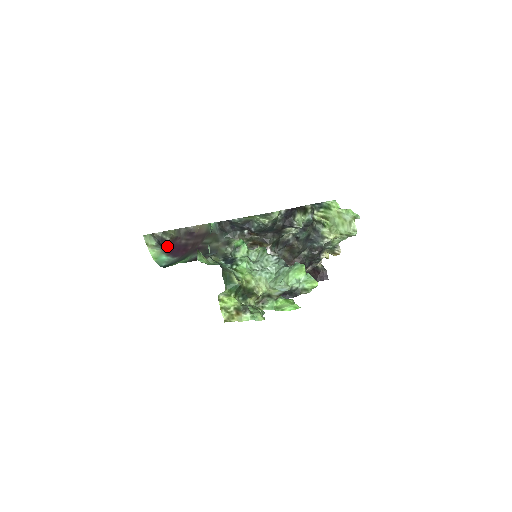
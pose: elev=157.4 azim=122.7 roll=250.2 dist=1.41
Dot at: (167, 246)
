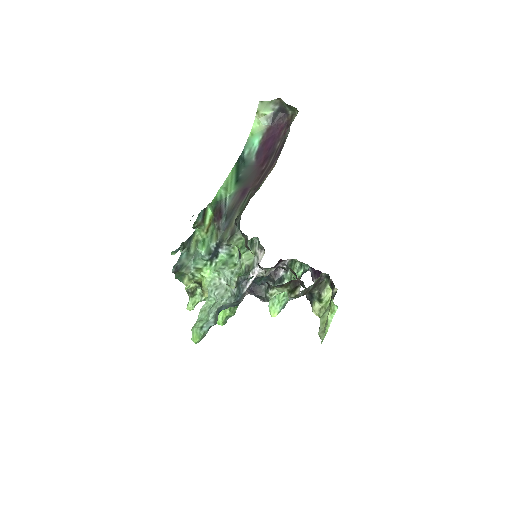
Dot at: (274, 127)
